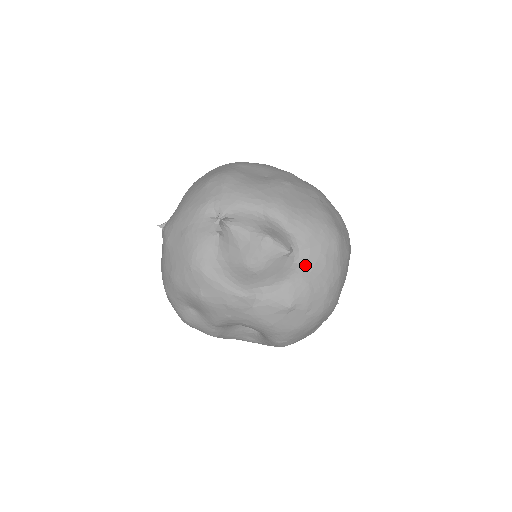
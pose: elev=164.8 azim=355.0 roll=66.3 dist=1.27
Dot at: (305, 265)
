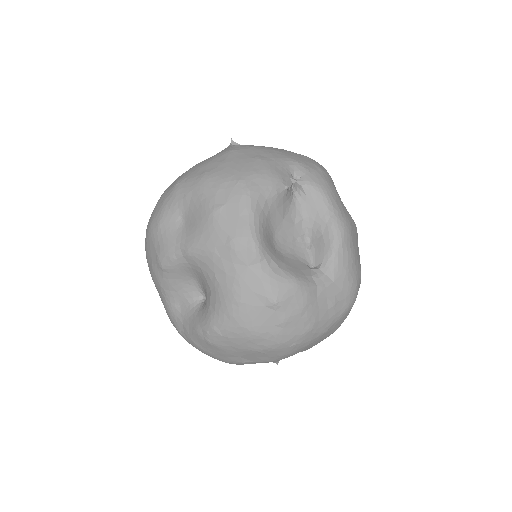
Dot at: (318, 288)
